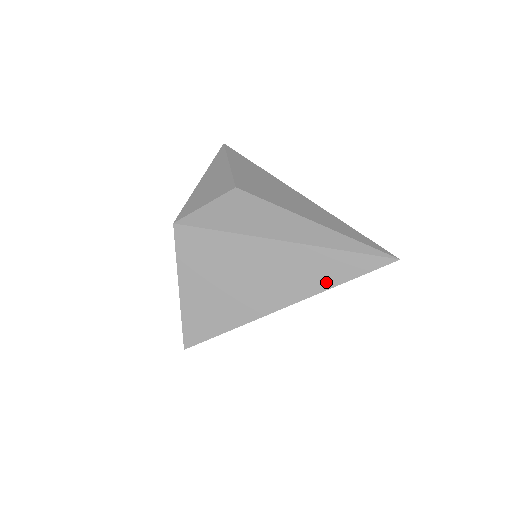
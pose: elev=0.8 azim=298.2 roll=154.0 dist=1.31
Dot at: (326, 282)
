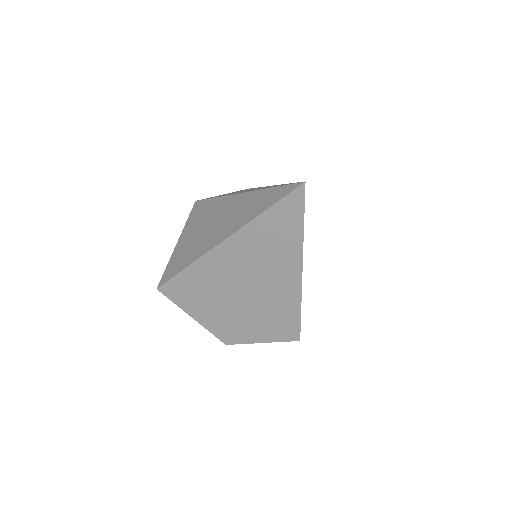
Dot at: (253, 214)
